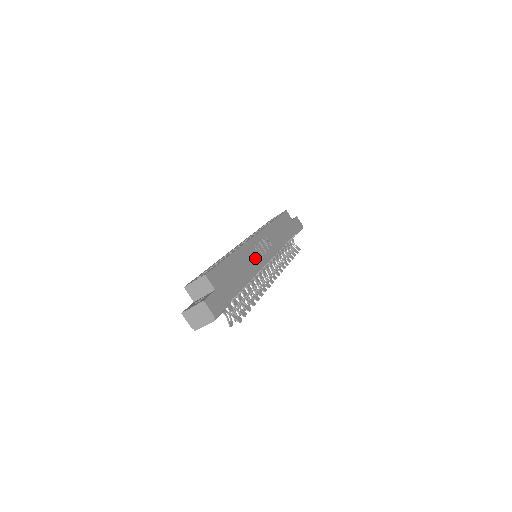
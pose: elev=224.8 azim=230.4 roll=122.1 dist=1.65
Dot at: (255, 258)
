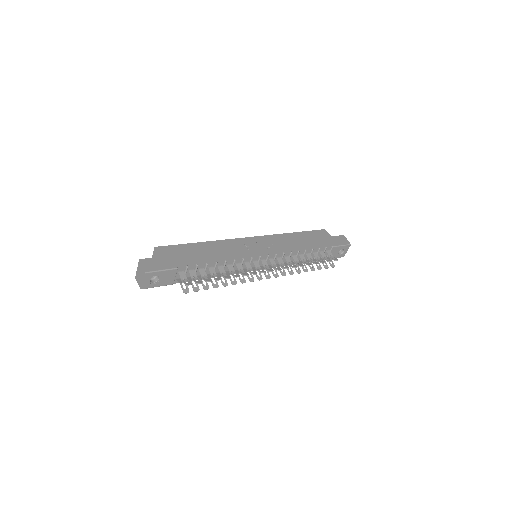
Dot at: (238, 249)
